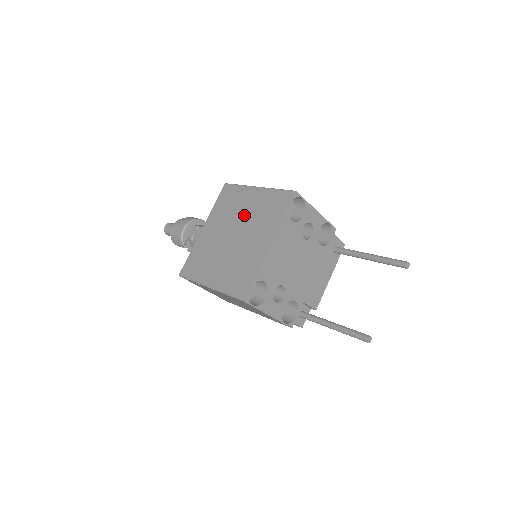
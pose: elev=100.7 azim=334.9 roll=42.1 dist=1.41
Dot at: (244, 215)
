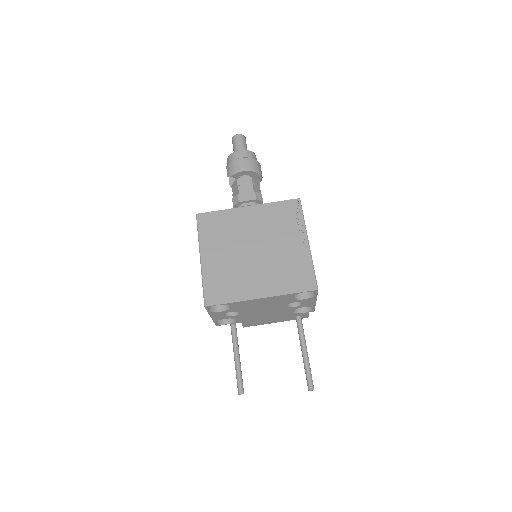
Dot at: (277, 248)
